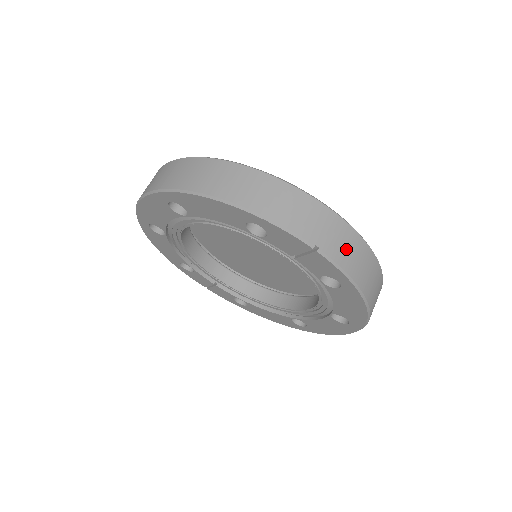
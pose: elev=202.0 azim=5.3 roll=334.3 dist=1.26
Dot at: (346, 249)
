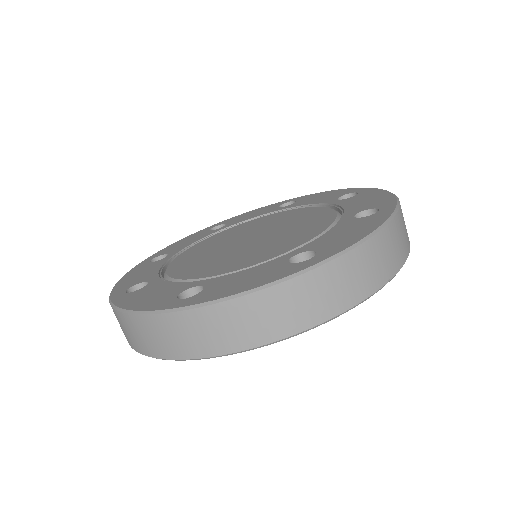
Dot at: (398, 245)
